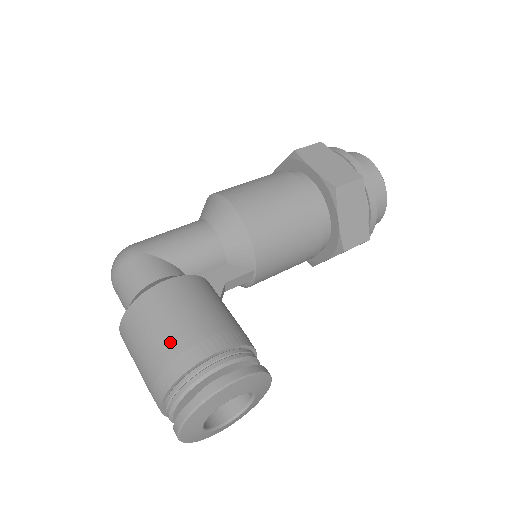
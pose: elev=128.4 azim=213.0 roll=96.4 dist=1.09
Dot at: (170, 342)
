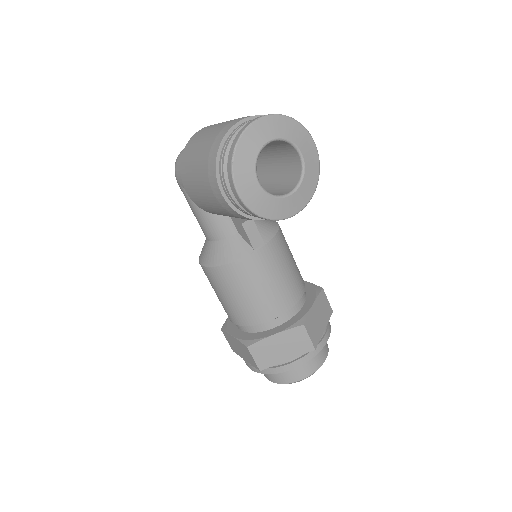
Dot at: occluded
